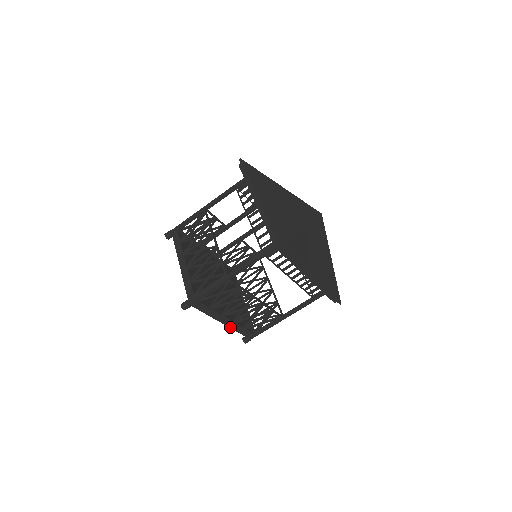
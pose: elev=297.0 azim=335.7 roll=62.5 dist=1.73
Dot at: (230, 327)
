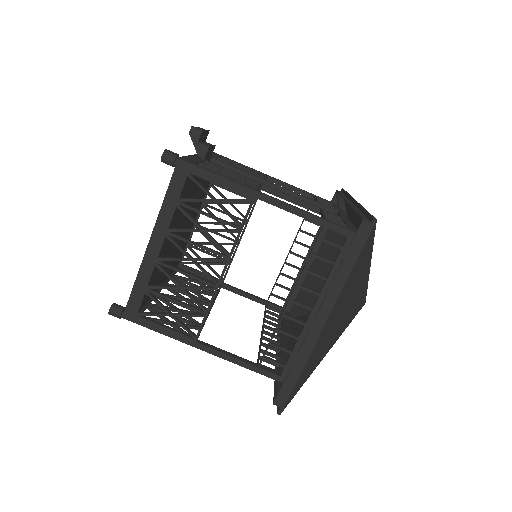
Dot at: occluded
